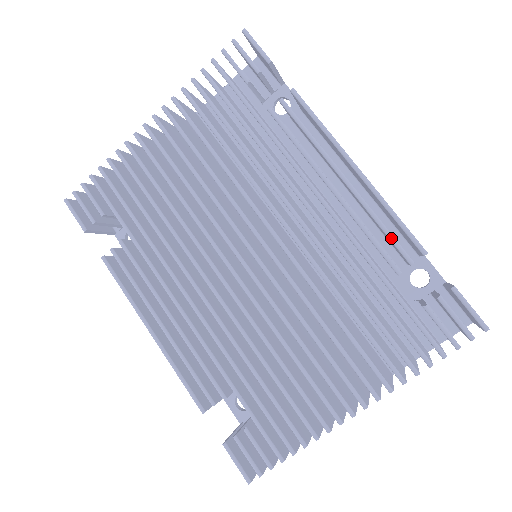
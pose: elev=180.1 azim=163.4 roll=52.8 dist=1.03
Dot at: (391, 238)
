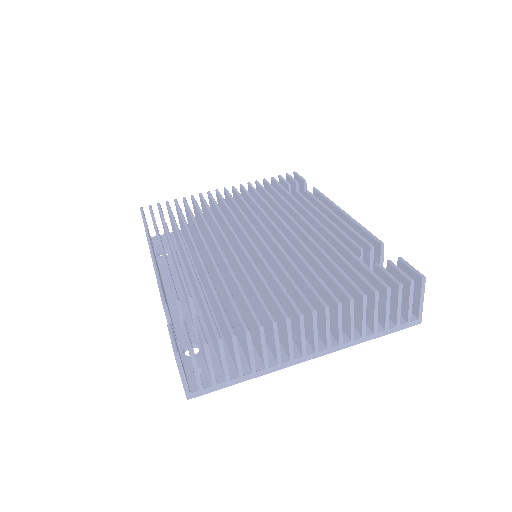
Dot at: (359, 235)
